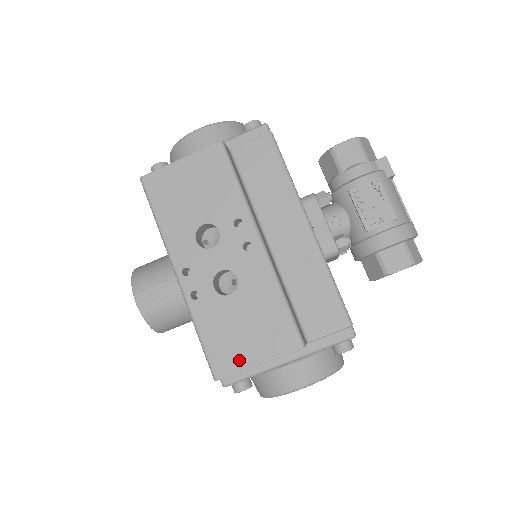
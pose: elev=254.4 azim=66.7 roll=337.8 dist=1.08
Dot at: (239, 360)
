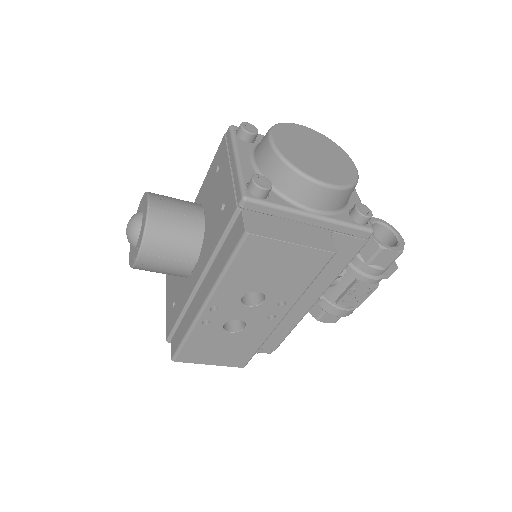
Dot at: (199, 359)
